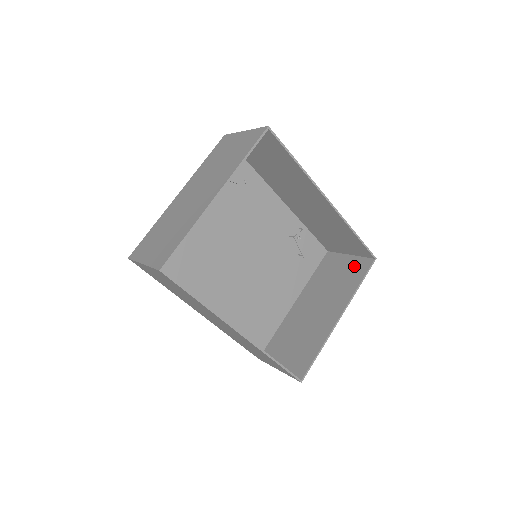
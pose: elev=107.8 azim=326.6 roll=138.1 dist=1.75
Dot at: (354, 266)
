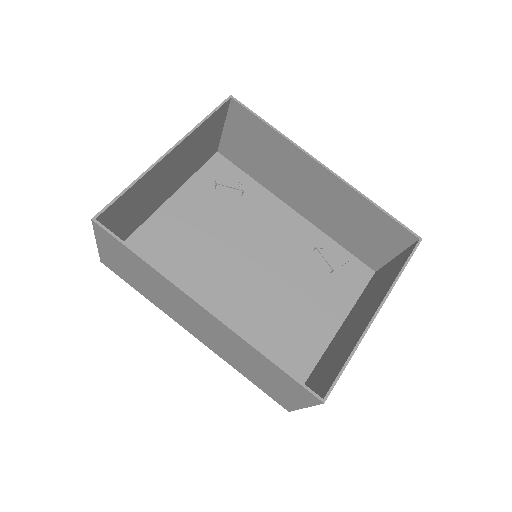
Dot at: (398, 261)
